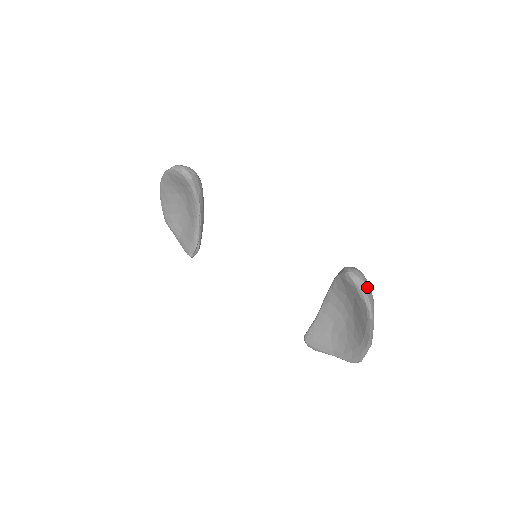
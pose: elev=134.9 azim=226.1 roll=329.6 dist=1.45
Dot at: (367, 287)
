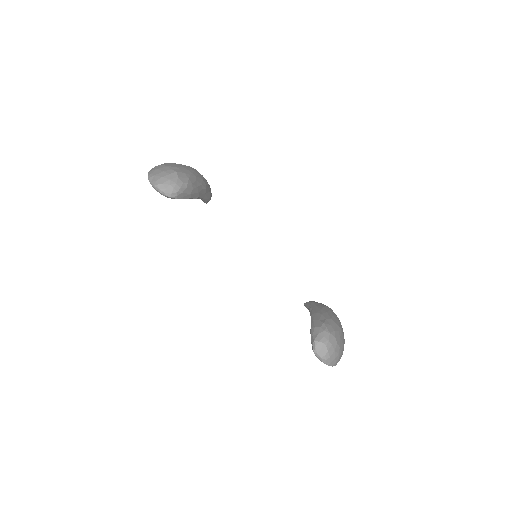
Dot at: (329, 360)
